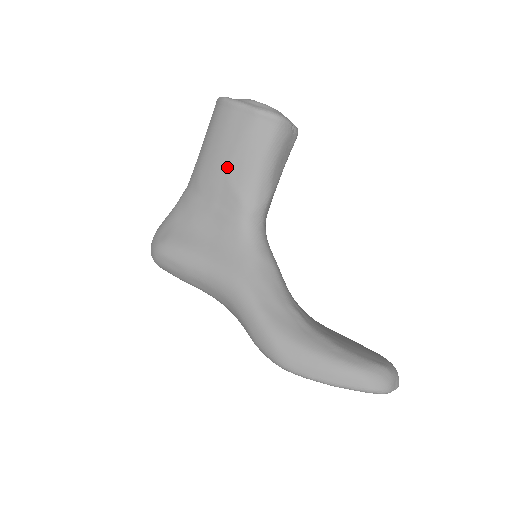
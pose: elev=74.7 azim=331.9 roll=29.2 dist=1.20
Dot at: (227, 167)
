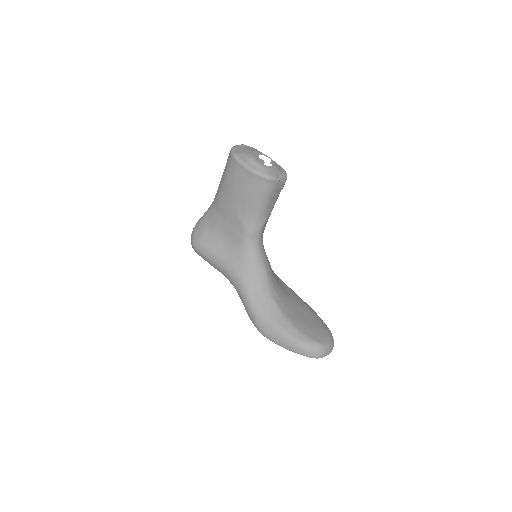
Dot at: (235, 203)
